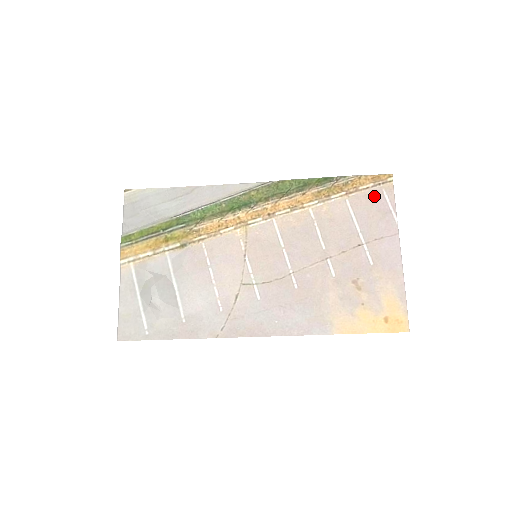
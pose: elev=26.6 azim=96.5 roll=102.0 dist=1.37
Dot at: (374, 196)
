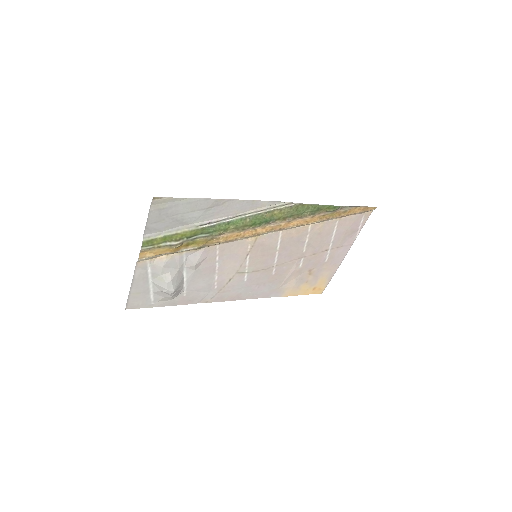
Dot at: (356, 220)
